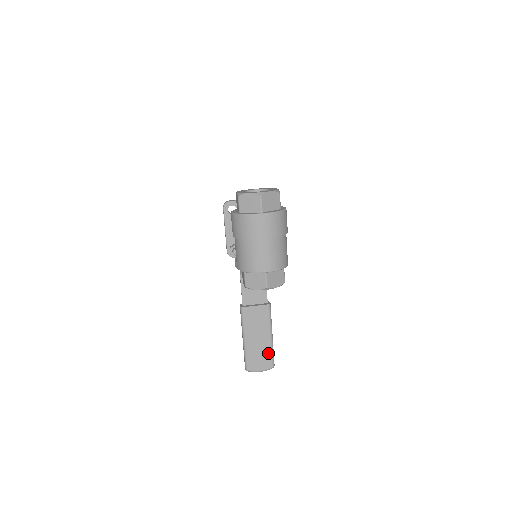
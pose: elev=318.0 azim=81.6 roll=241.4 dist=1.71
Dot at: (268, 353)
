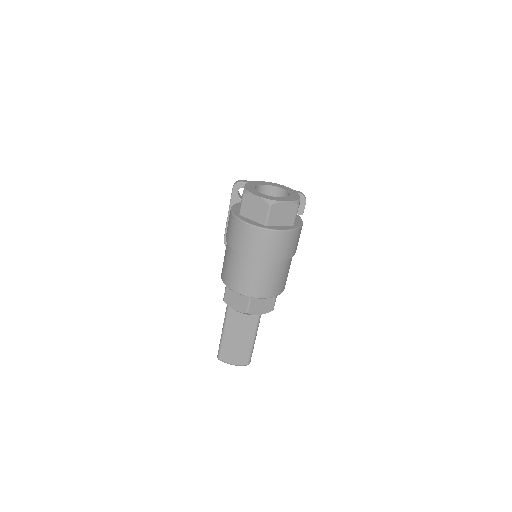
Dot at: (246, 350)
